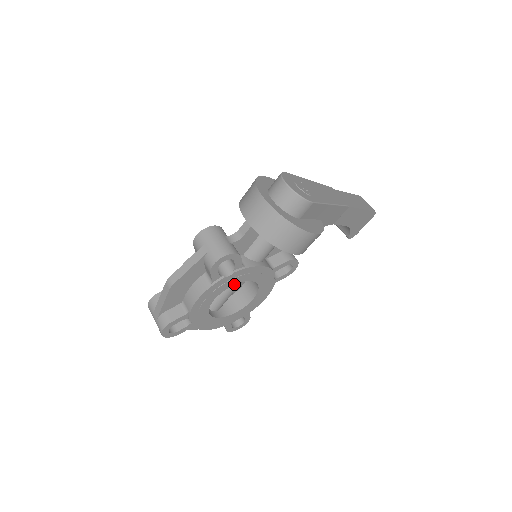
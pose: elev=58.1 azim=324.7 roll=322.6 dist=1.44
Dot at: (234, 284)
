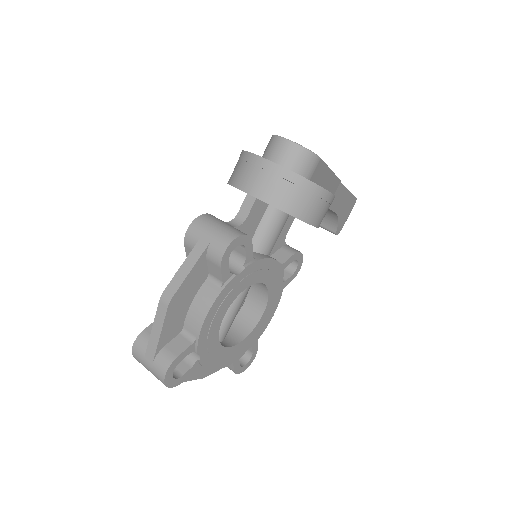
Dot at: (245, 288)
